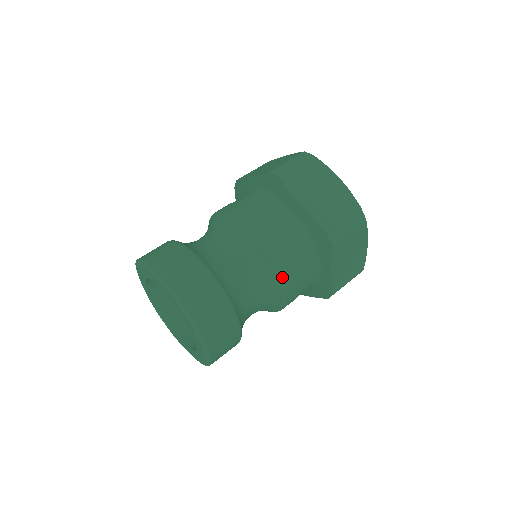
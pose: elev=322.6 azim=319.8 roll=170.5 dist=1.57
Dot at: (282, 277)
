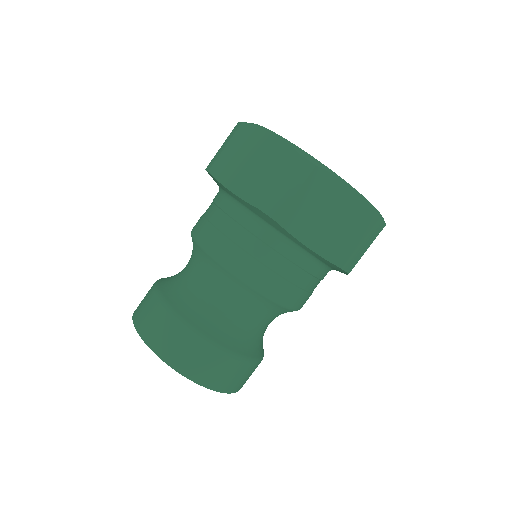
Dot at: (245, 279)
